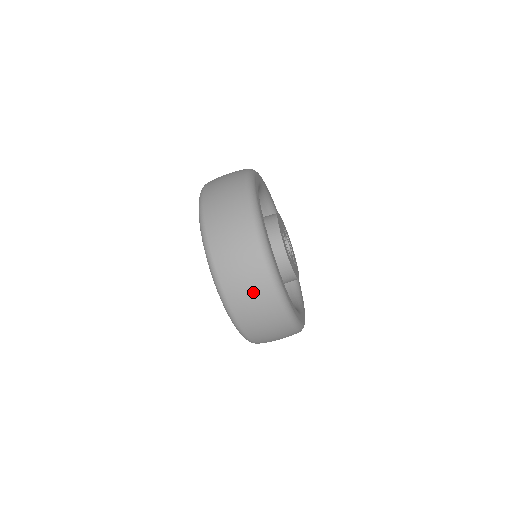
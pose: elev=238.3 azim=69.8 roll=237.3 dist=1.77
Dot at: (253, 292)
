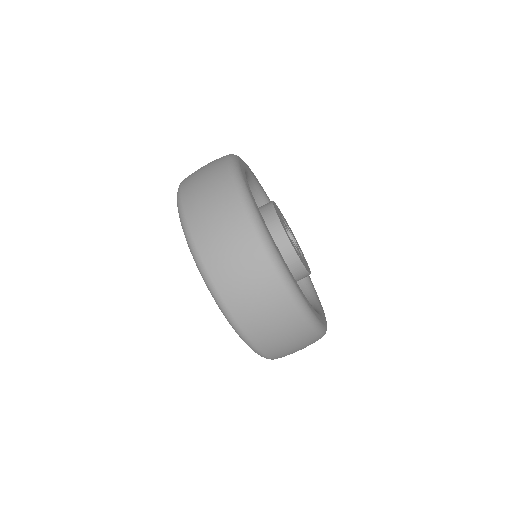
Dot at: (231, 243)
